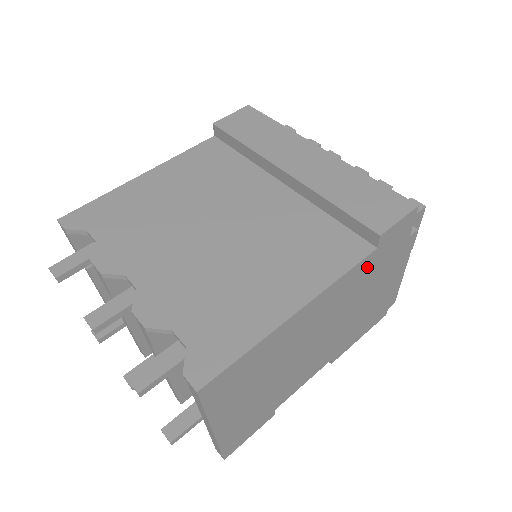
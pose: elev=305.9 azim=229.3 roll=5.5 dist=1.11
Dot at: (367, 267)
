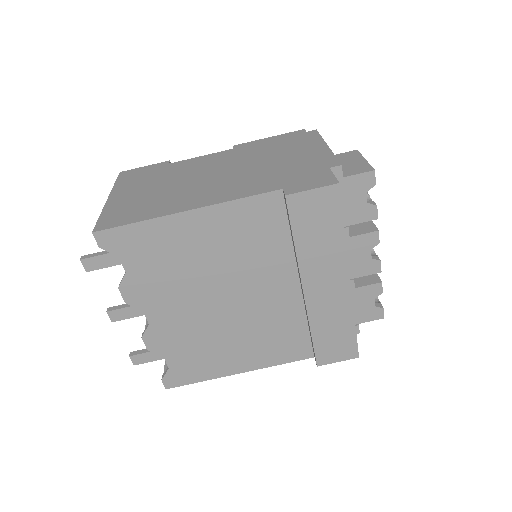
Dot at: occluded
